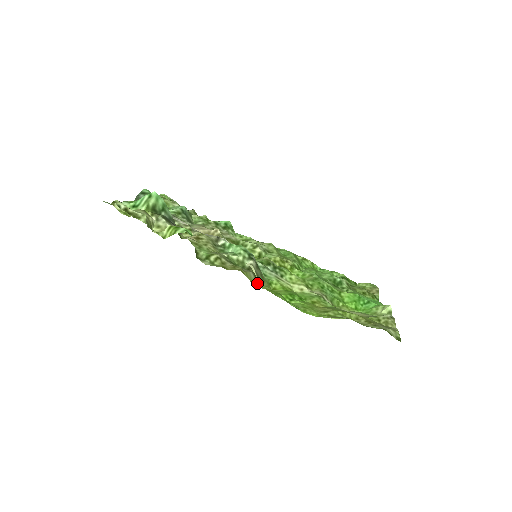
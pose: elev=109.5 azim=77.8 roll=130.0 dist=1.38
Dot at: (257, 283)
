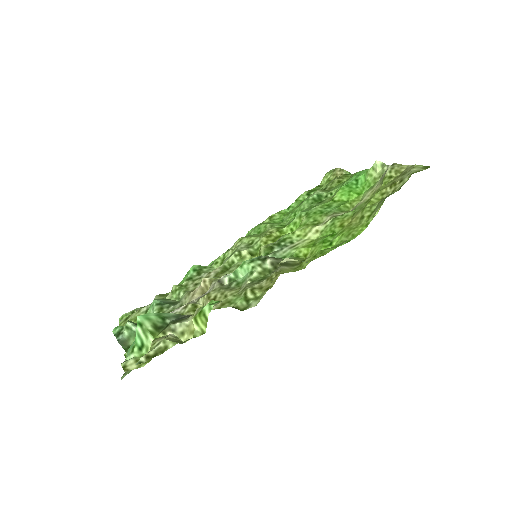
Dot at: (295, 267)
